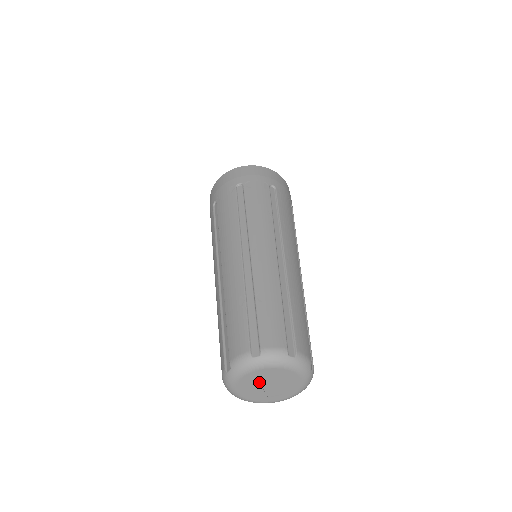
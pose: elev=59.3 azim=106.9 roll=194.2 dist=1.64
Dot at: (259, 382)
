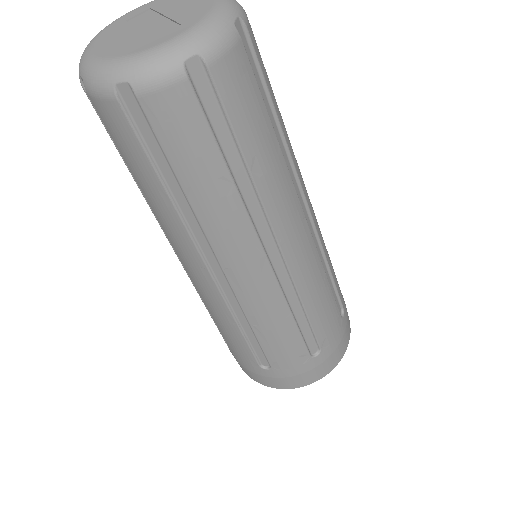
Dot at: (133, 28)
